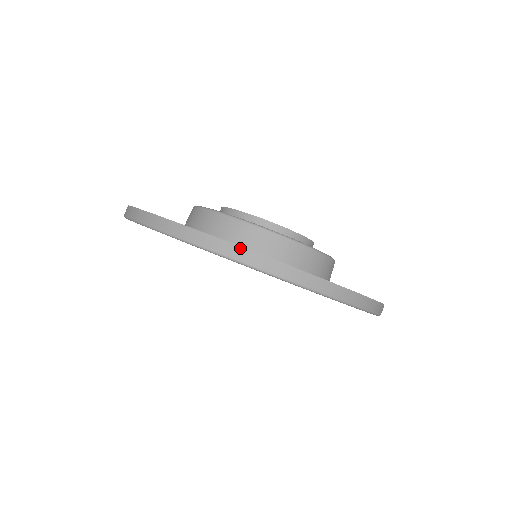
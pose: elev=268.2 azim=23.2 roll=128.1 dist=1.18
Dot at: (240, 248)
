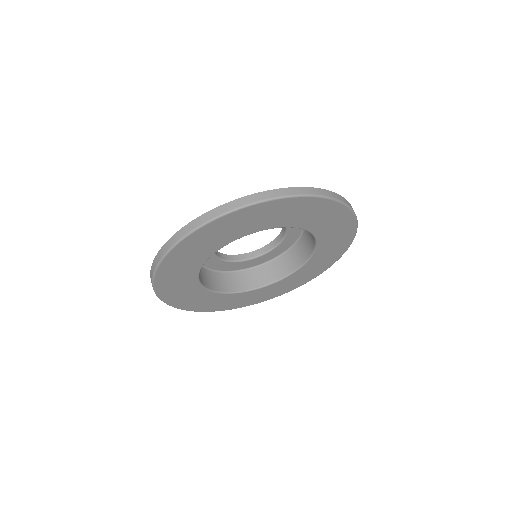
Dot at: (210, 212)
